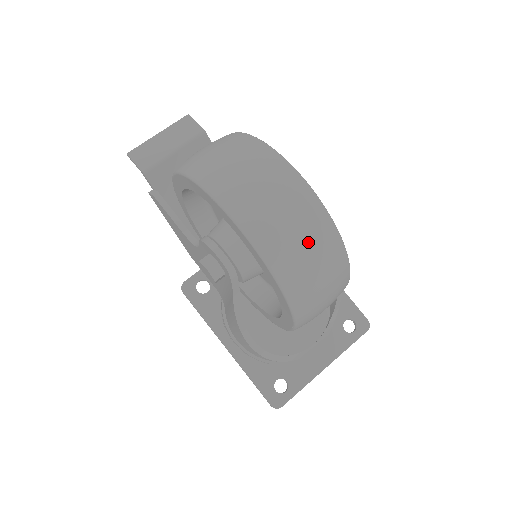
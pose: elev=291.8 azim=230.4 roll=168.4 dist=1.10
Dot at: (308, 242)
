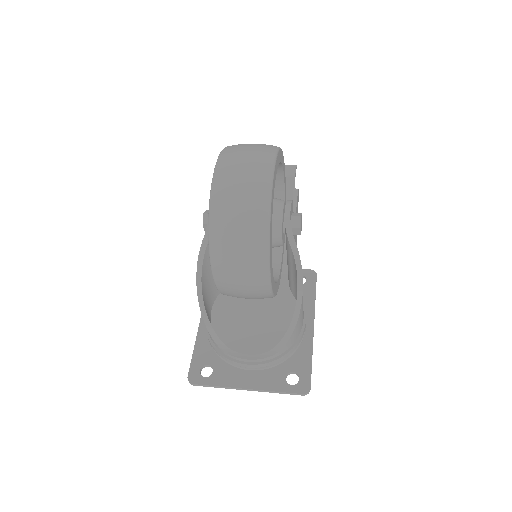
Dot at: (243, 197)
